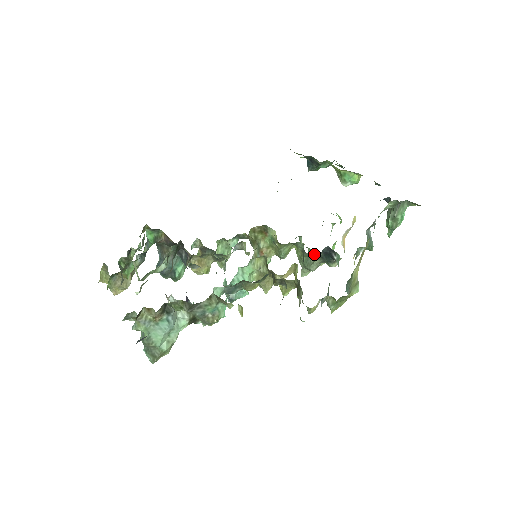
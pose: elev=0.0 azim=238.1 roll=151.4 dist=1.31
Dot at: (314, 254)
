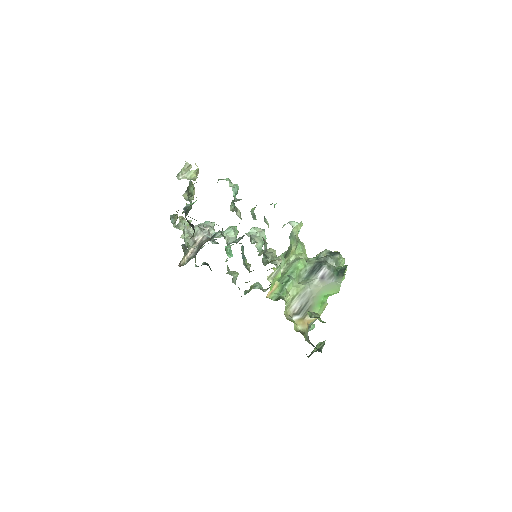
Dot at: occluded
